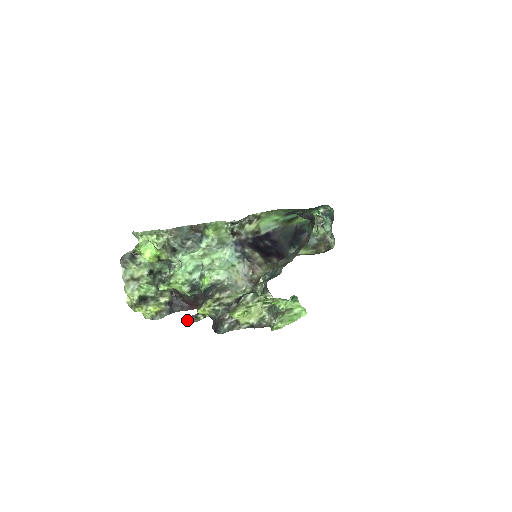
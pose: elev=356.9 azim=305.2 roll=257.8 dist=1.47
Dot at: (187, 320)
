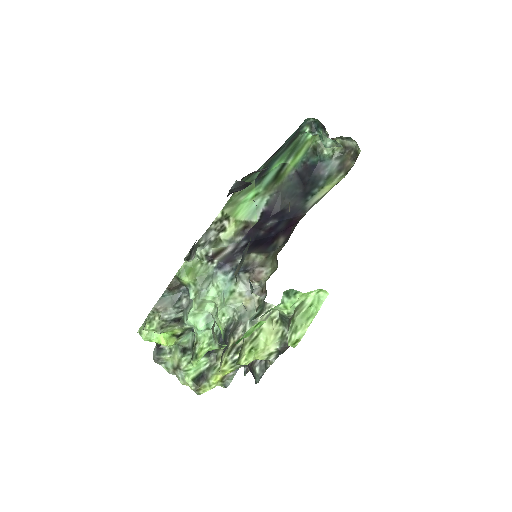
Dot at: occluded
